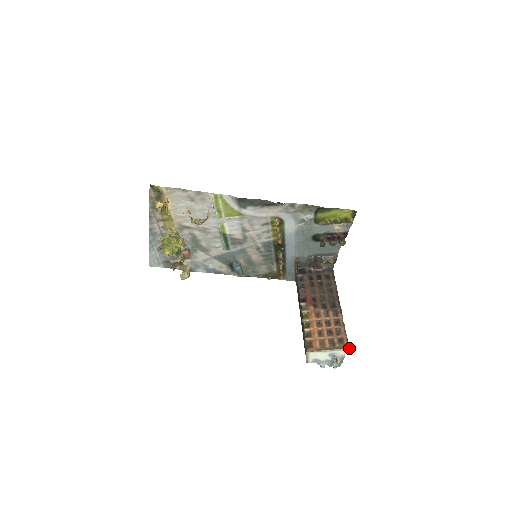
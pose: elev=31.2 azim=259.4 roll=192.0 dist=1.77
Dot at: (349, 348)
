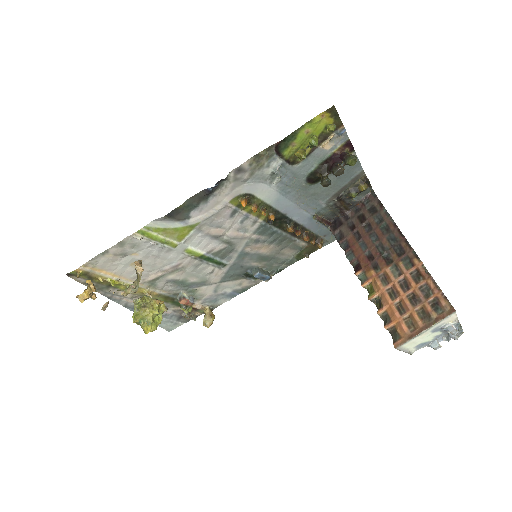
Dot at: (454, 311)
